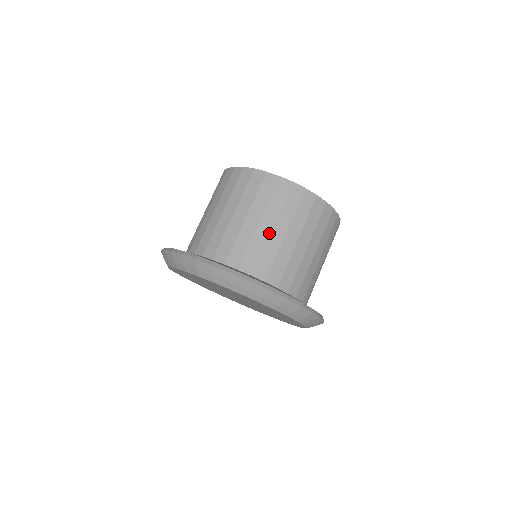
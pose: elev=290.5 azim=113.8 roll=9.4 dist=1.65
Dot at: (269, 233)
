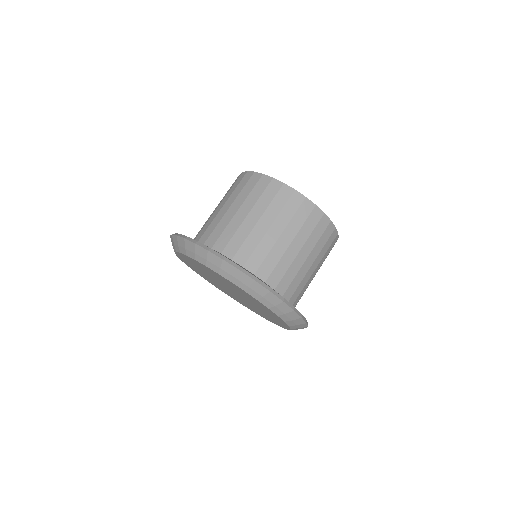
Dot at: (254, 225)
